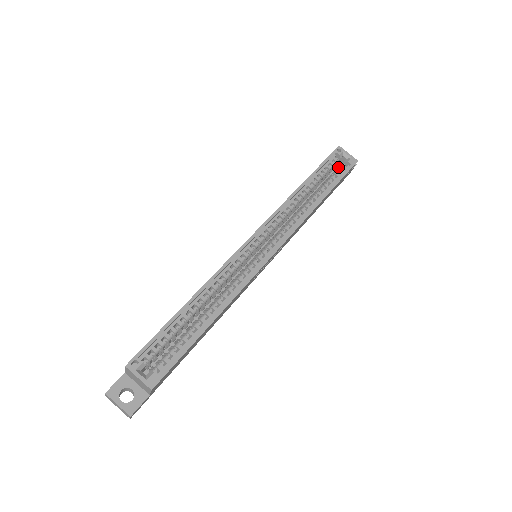
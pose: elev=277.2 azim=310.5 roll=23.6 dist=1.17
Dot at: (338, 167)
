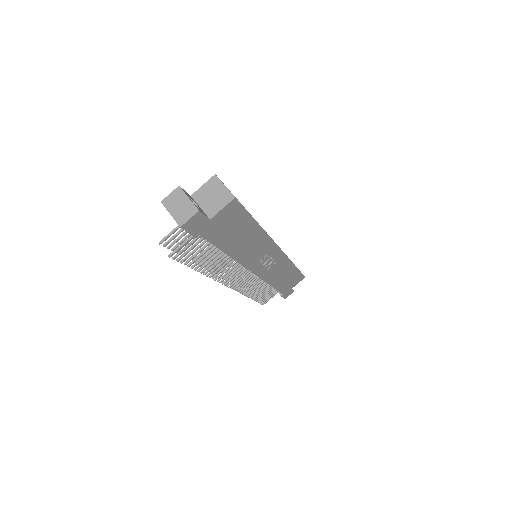
Dot at: occluded
